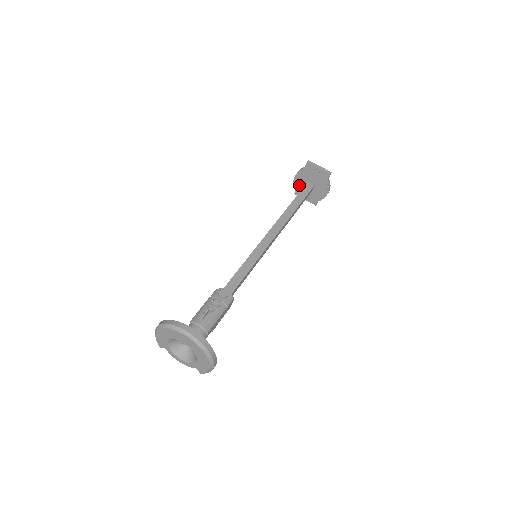
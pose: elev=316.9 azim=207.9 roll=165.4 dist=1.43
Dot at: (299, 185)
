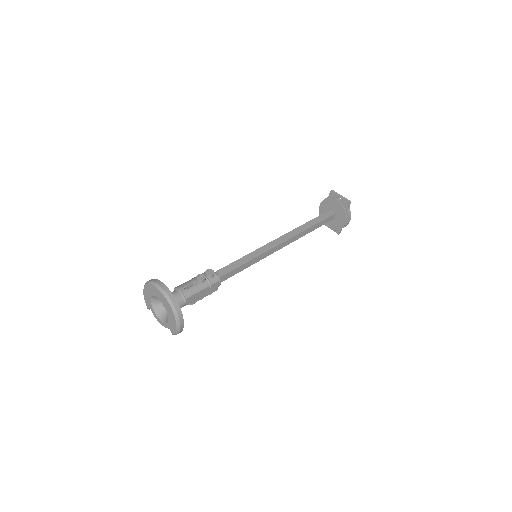
Dot at: occluded
